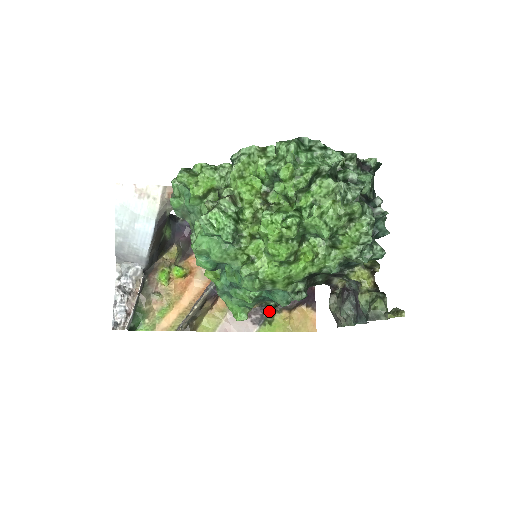
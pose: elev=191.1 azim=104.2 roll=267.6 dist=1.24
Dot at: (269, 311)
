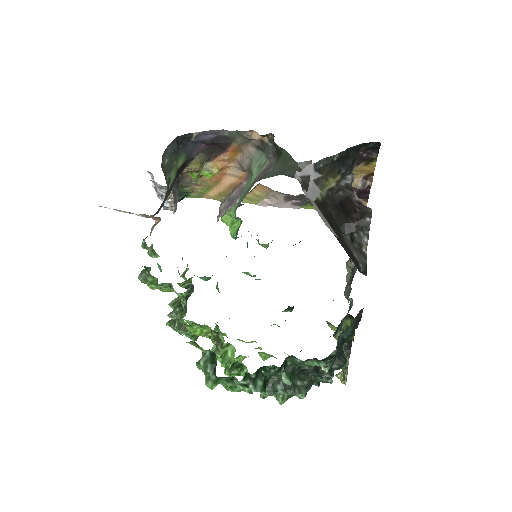
Dot at: occluded
